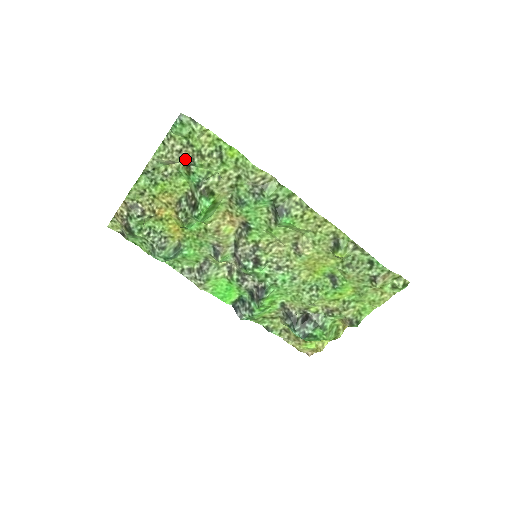
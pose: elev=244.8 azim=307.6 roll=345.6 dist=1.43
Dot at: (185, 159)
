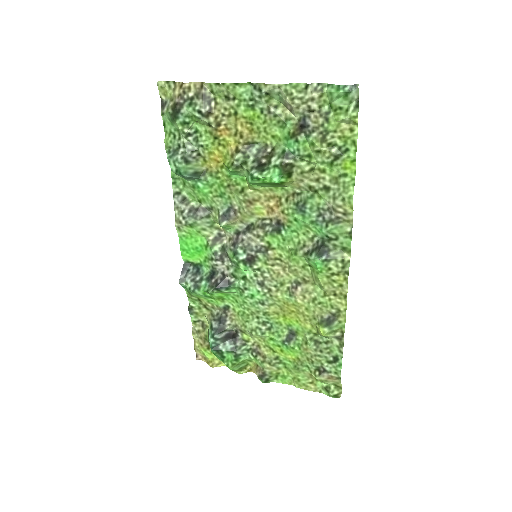
Dot at: (306, 121)
